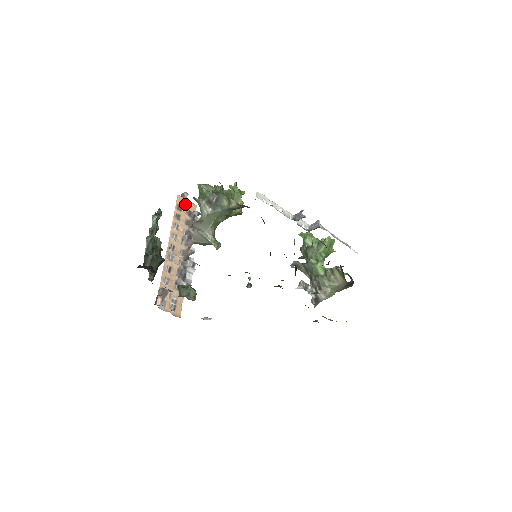
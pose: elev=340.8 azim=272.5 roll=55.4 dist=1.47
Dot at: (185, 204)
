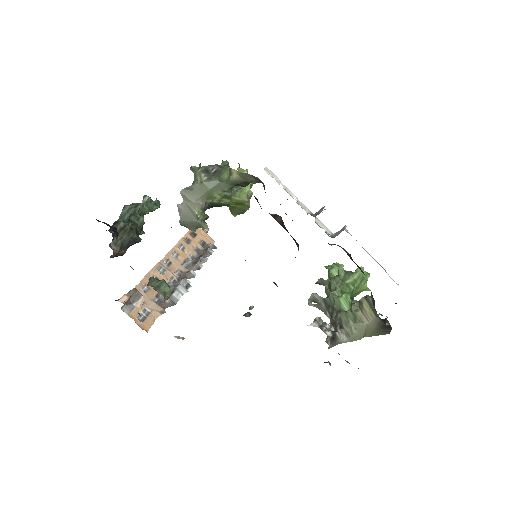
Dot at: (201, 234)
